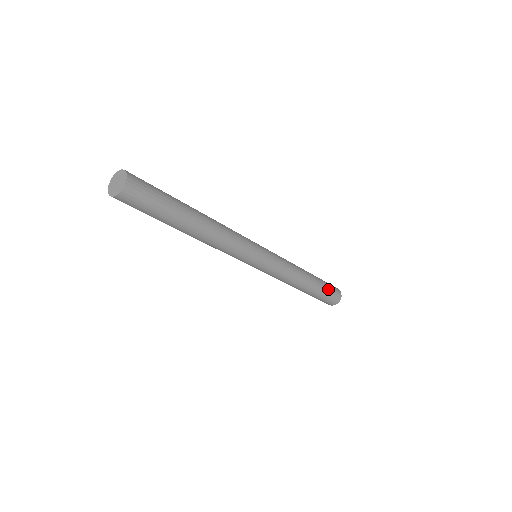
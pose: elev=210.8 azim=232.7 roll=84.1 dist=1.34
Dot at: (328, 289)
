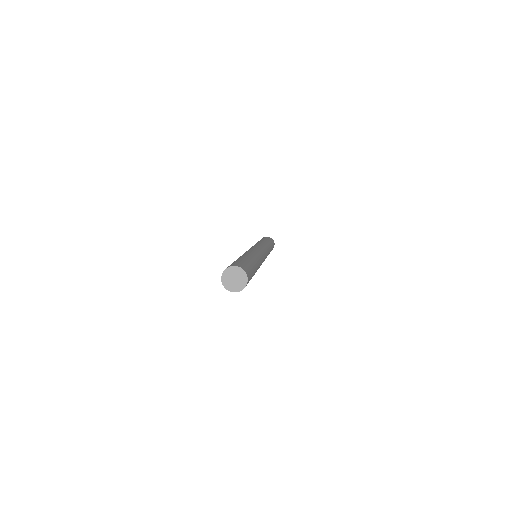
Dot at: occluded
